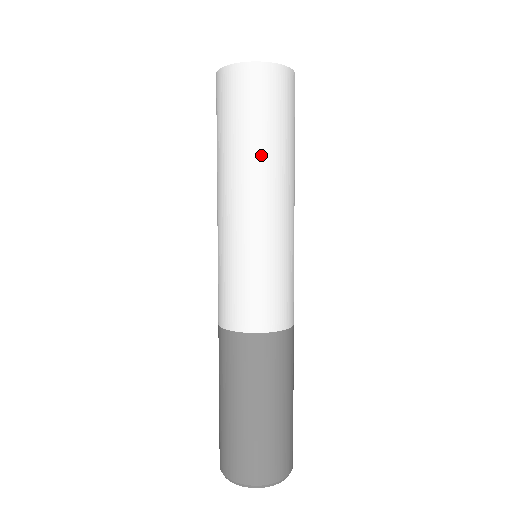
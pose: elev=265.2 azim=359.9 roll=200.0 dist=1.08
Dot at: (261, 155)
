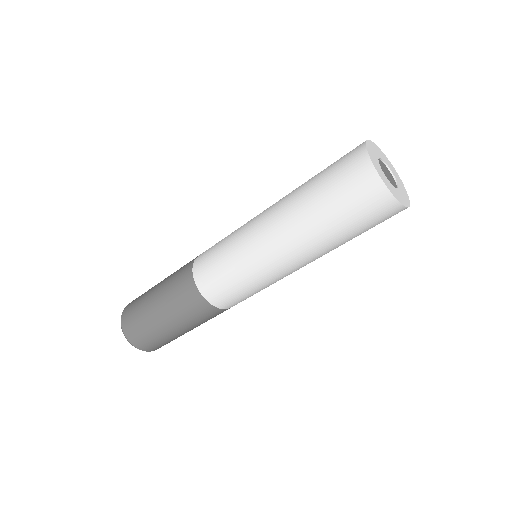
Dot at: (323, 240)
